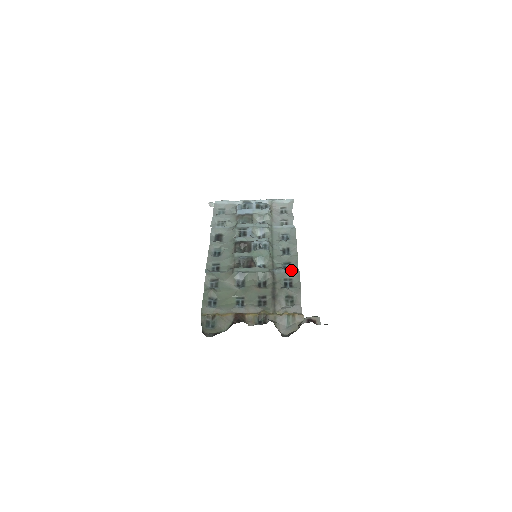
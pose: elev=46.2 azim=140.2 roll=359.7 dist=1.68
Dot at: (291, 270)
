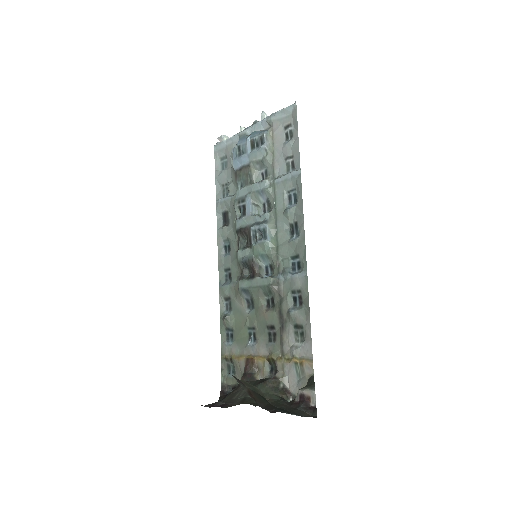
Dot at: (298, 273)
